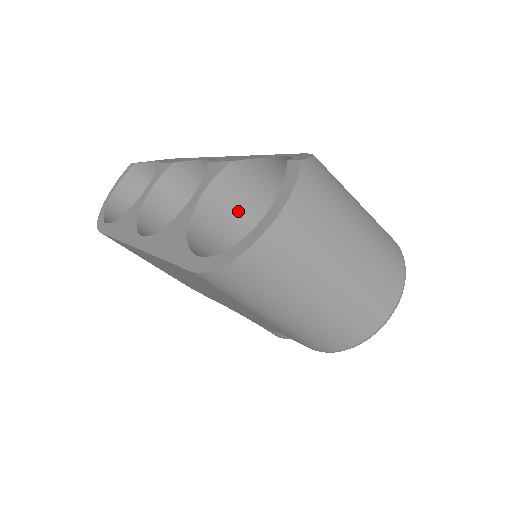
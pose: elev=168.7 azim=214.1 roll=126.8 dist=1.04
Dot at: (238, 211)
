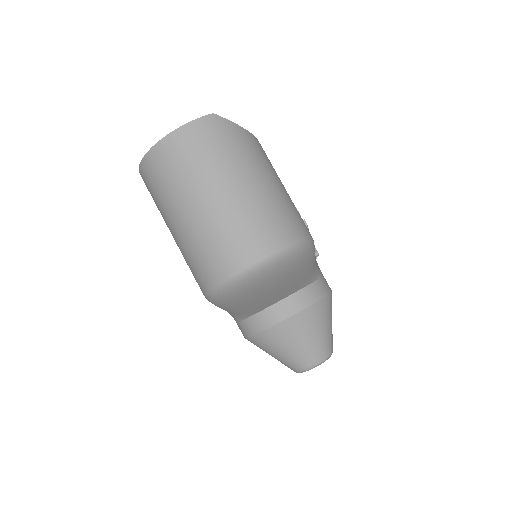
Dot at: occluded
